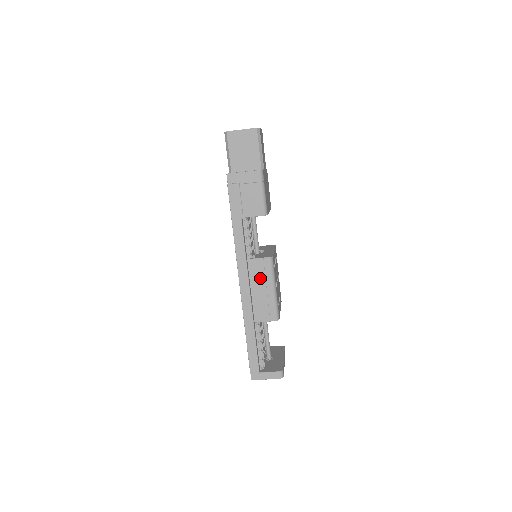
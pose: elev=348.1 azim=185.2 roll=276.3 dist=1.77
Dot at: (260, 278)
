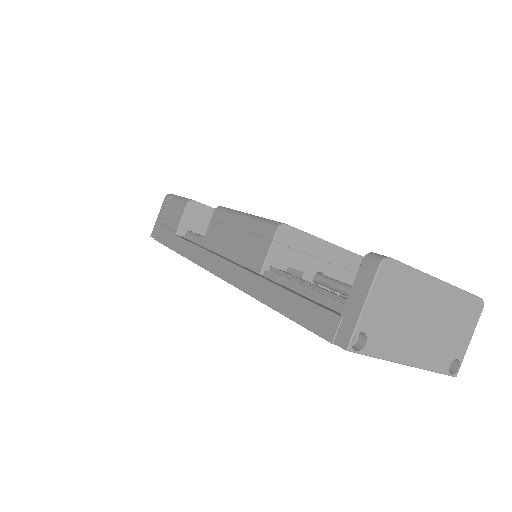
Dot at: (223, 234)
